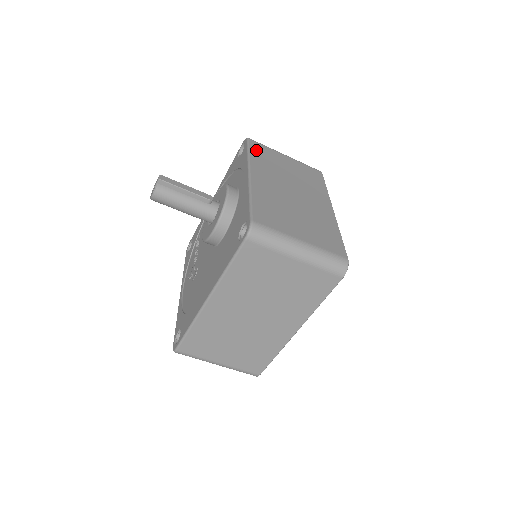
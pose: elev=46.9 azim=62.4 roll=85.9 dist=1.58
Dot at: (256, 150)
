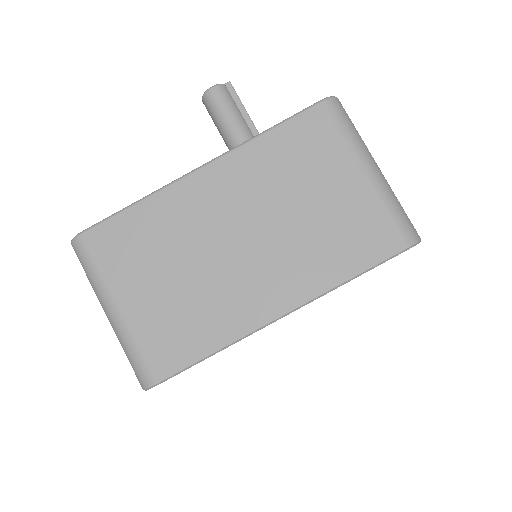
Dot at: occluded
